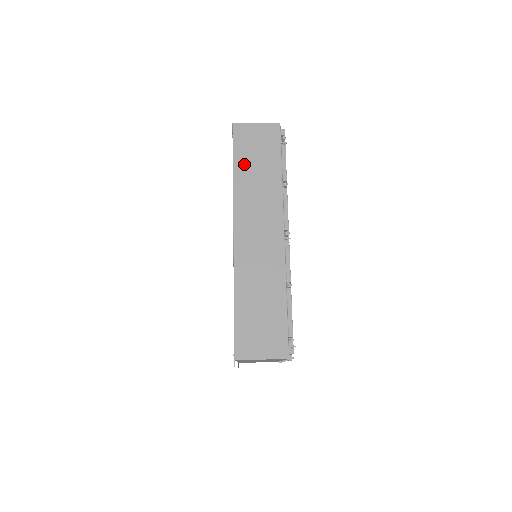
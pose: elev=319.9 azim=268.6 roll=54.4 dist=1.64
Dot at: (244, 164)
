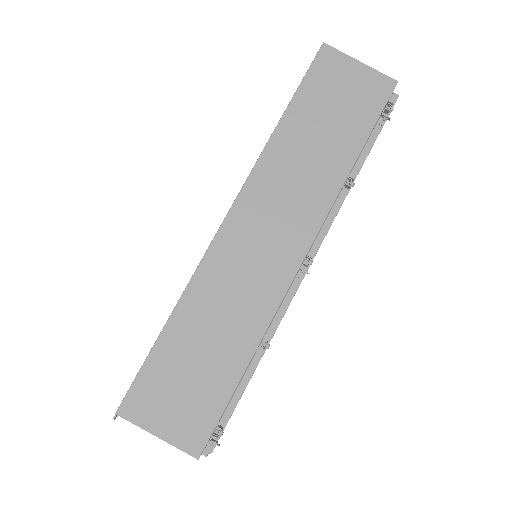
Dot at: (304, 116)
